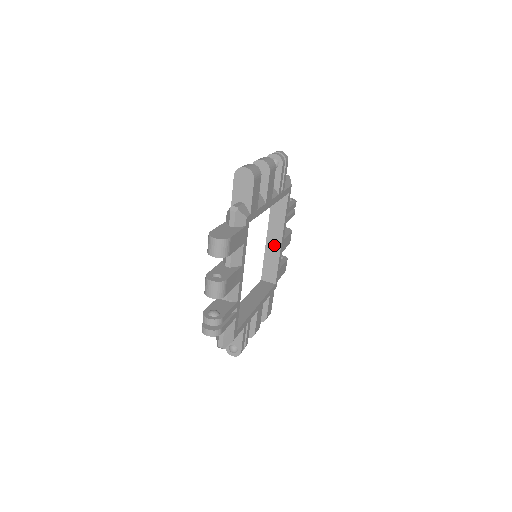
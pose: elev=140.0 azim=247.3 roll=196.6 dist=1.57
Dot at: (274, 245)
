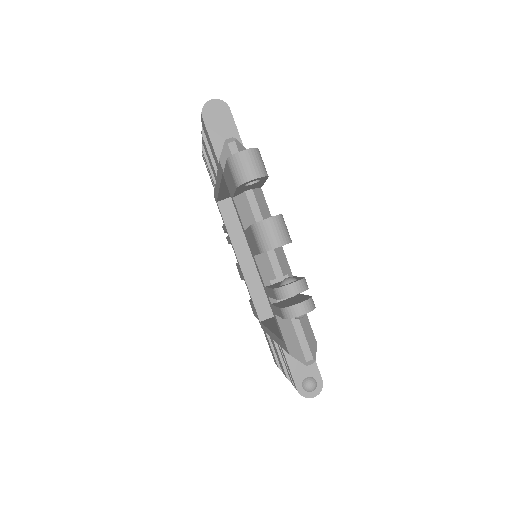
Dot at: (252, 266)
